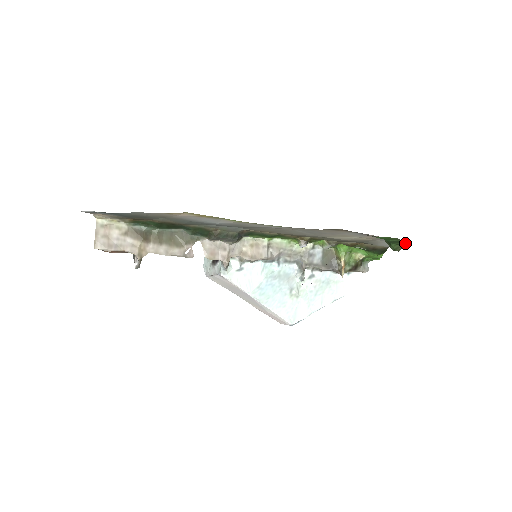
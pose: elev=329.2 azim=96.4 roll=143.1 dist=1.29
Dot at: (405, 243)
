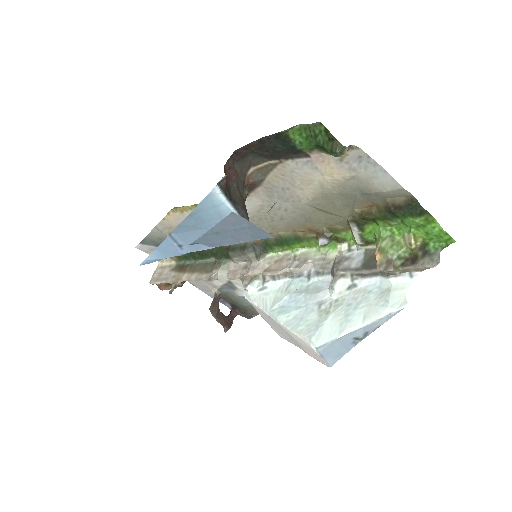
Dot at: (327, 131)
